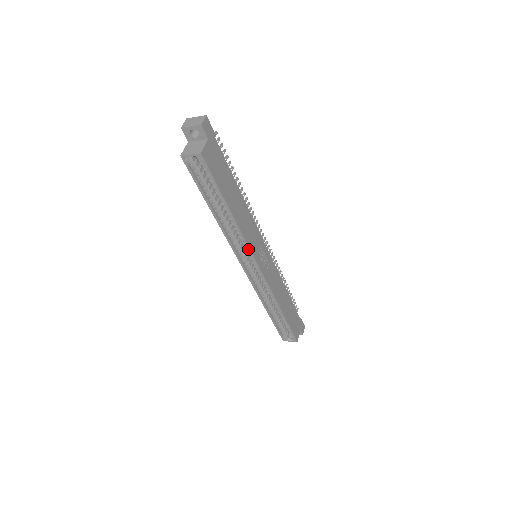
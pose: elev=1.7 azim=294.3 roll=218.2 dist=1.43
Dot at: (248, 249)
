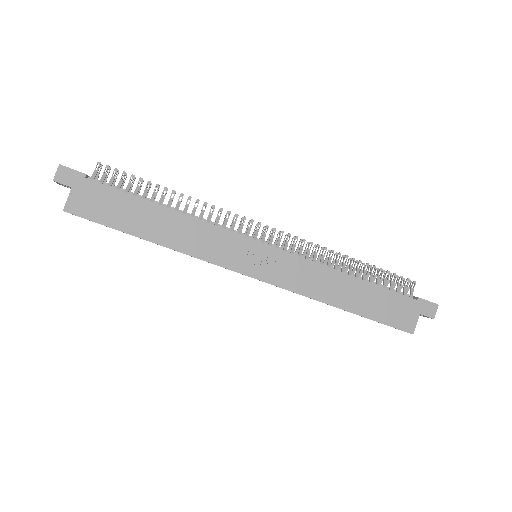
Dot at: occluded
